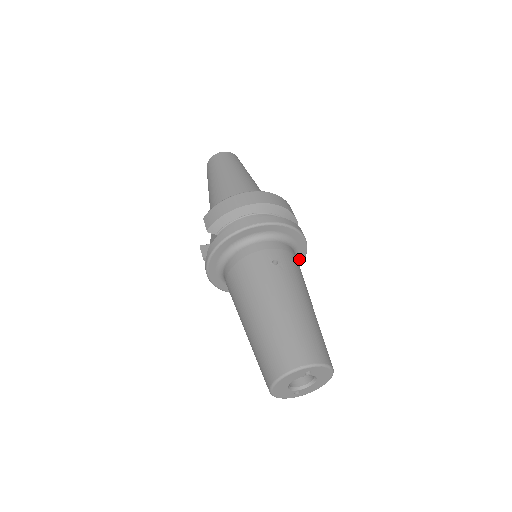
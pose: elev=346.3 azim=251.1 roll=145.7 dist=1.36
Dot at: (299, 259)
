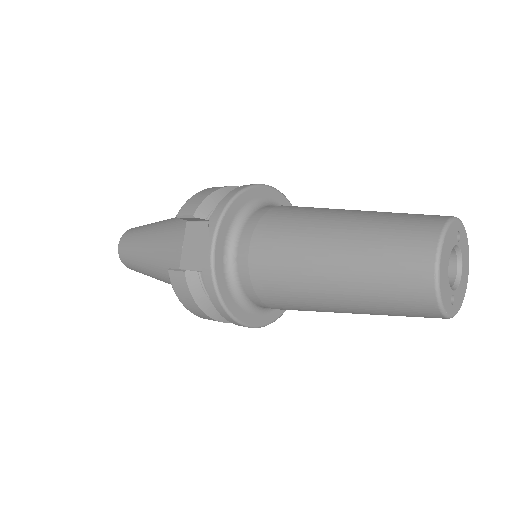
Dot at: occluded
